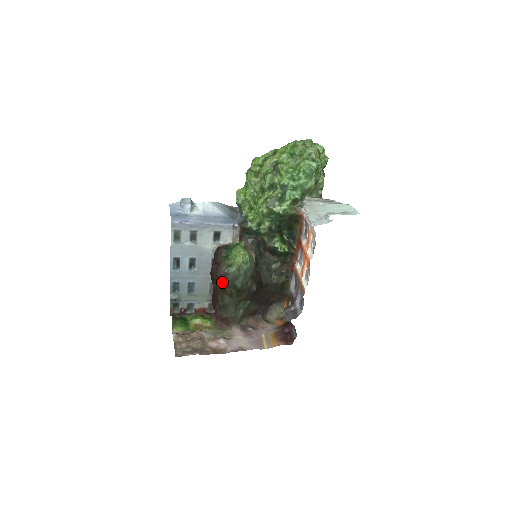
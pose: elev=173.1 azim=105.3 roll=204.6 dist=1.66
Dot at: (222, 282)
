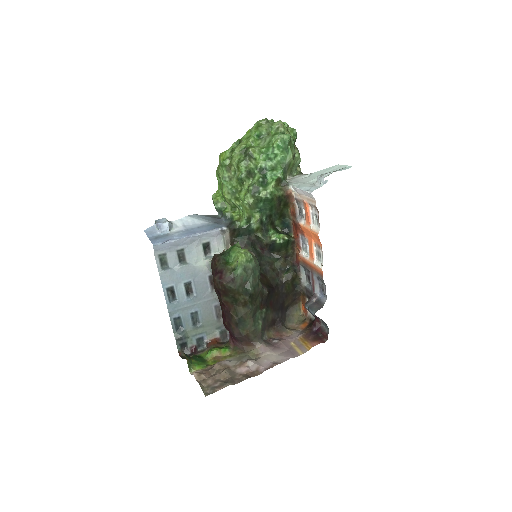
Dot at: (231, 291)
